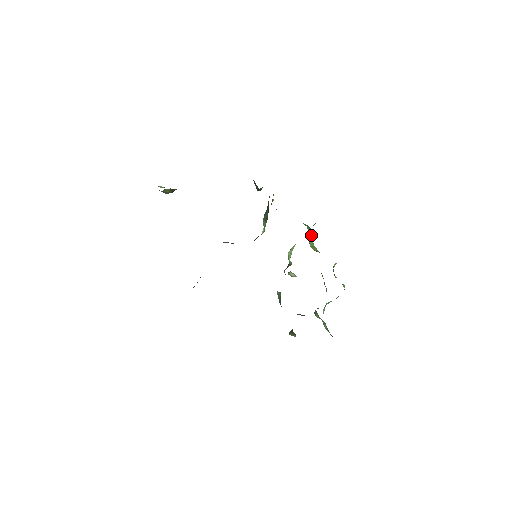
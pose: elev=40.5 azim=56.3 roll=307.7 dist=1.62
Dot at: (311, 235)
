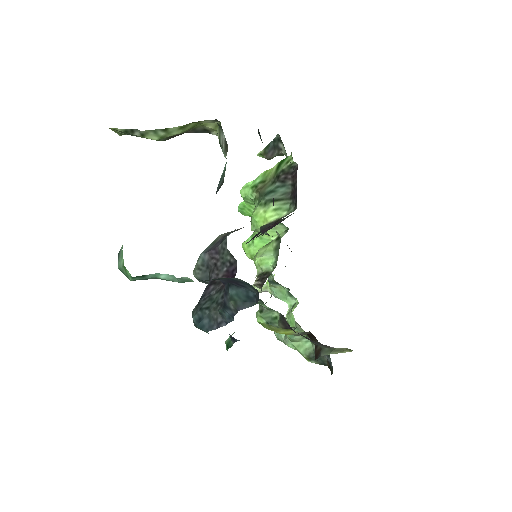
Dot at: (271, 236)
